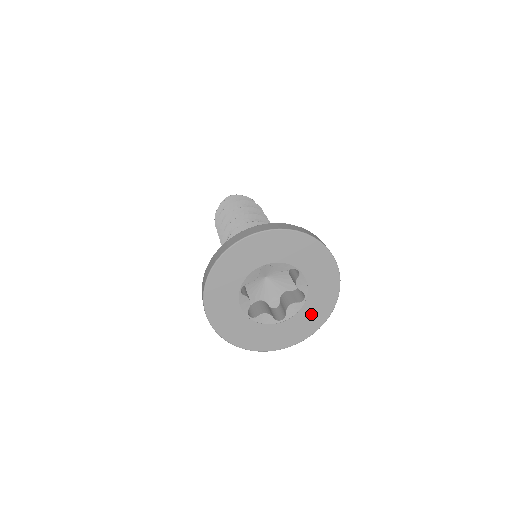
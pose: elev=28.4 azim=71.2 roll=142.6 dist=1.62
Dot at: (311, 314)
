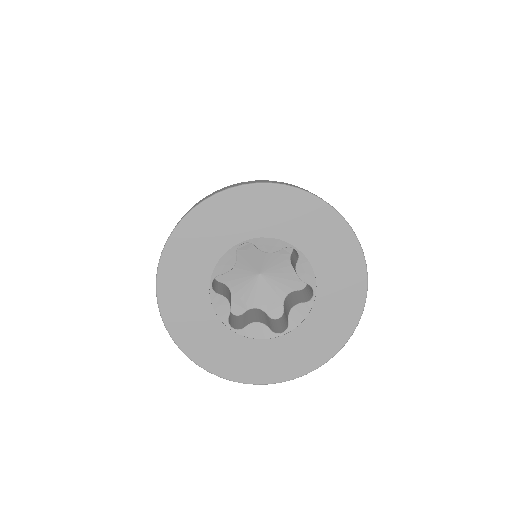
Dot at: (328, 320)
